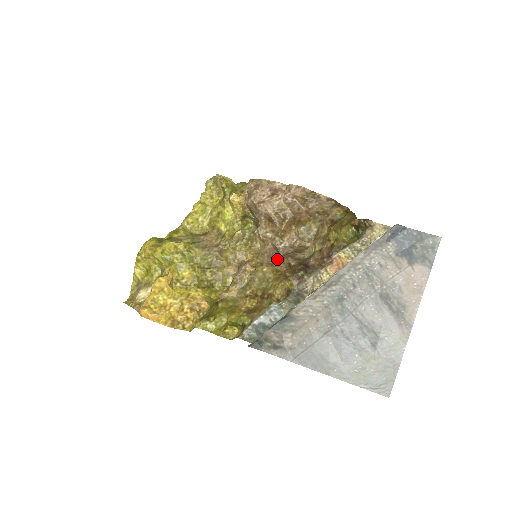
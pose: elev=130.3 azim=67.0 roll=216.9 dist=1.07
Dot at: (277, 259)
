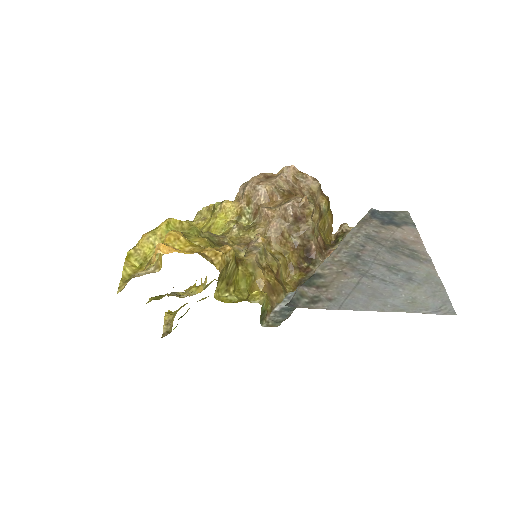
Dot at: (284, 235)
